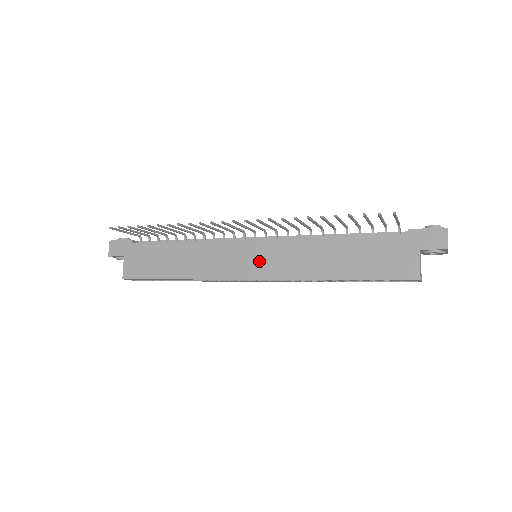
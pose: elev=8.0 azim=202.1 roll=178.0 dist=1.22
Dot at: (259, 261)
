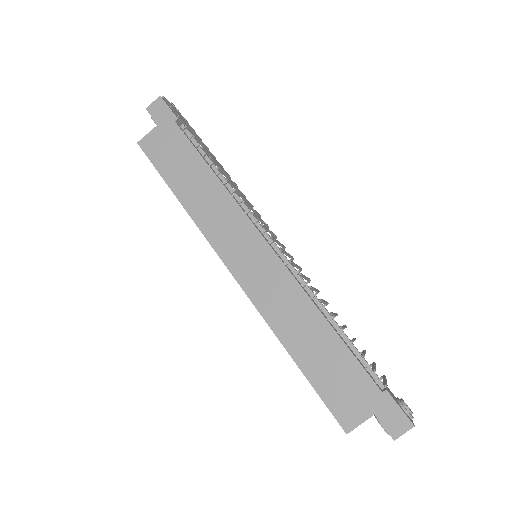
Dot at: (252, 266)
